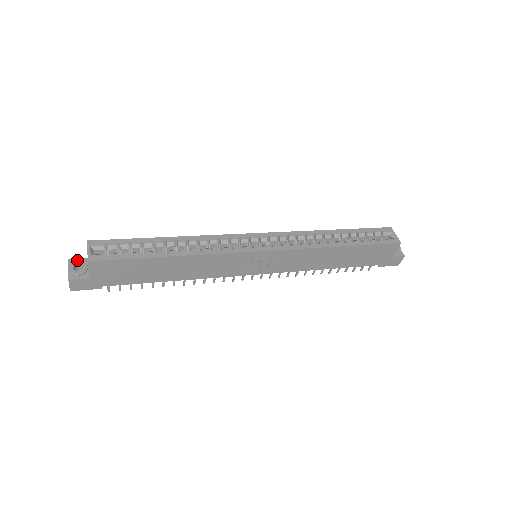
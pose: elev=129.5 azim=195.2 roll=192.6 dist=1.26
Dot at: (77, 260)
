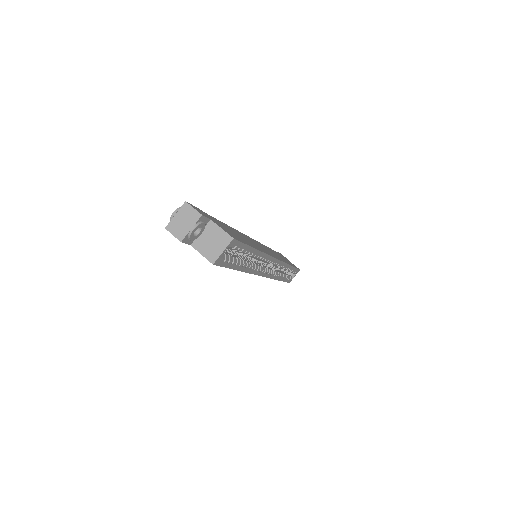
Dot at: (204, 219)
